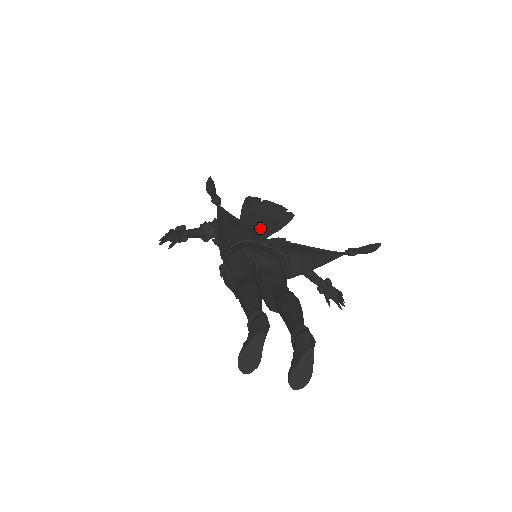
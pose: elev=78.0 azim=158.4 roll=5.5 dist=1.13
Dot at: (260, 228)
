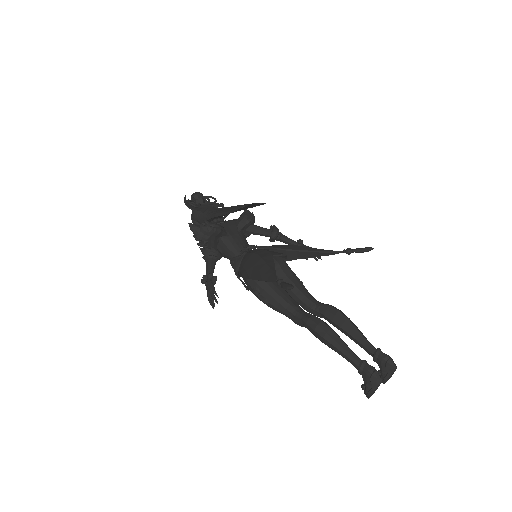
Dot at: occluded
